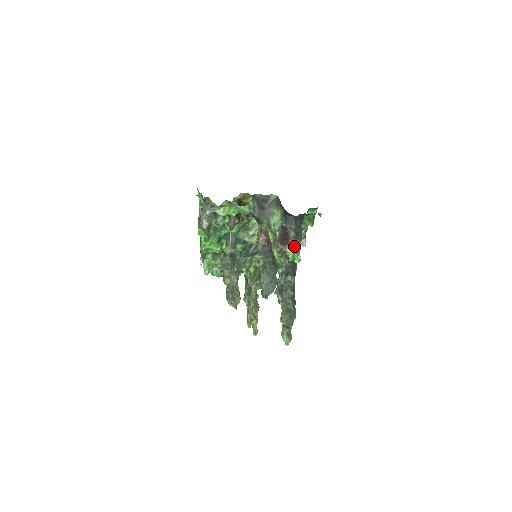
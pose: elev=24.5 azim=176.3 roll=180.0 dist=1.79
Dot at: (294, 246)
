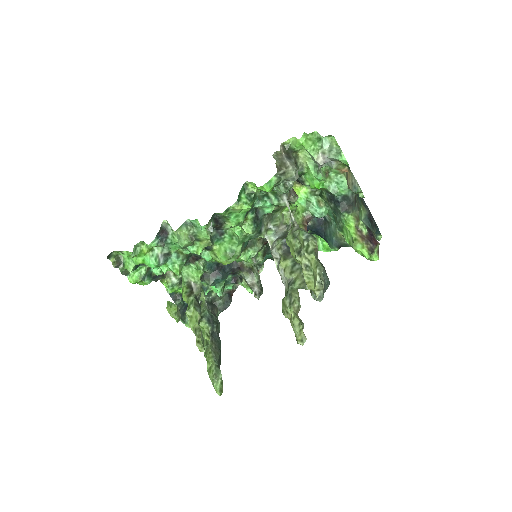
Dot at: (378, 251)
